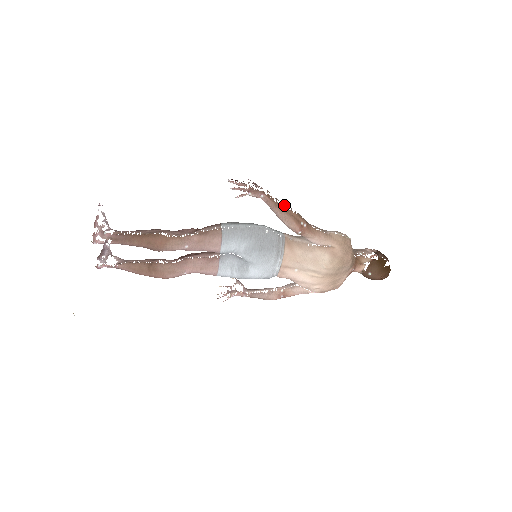
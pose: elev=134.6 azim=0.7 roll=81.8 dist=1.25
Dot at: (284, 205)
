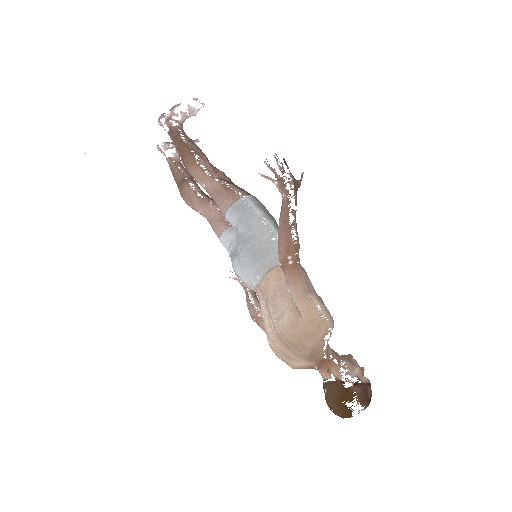
Dot at: (292, 223)
